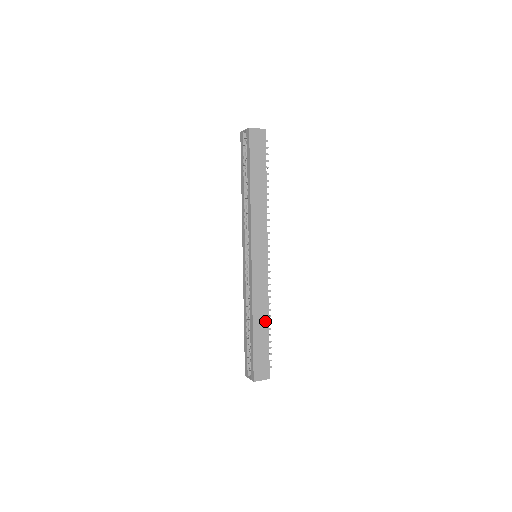
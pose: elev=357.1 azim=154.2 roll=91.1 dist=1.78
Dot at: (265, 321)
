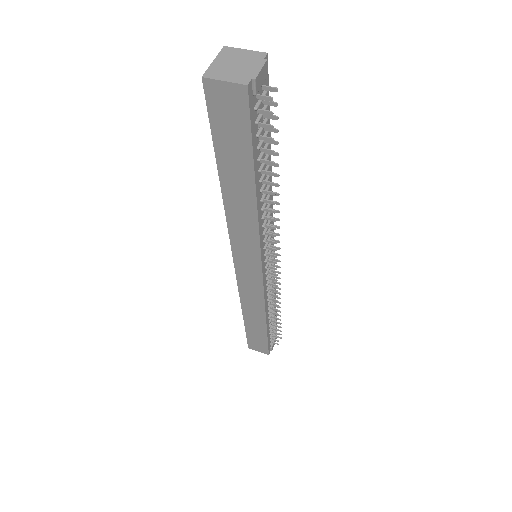
Dot at: (261, 321)
